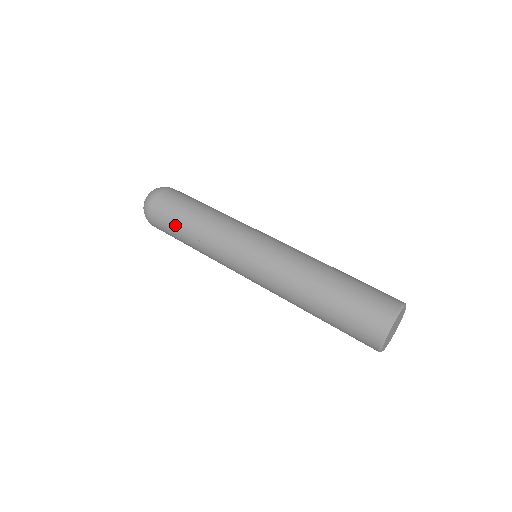
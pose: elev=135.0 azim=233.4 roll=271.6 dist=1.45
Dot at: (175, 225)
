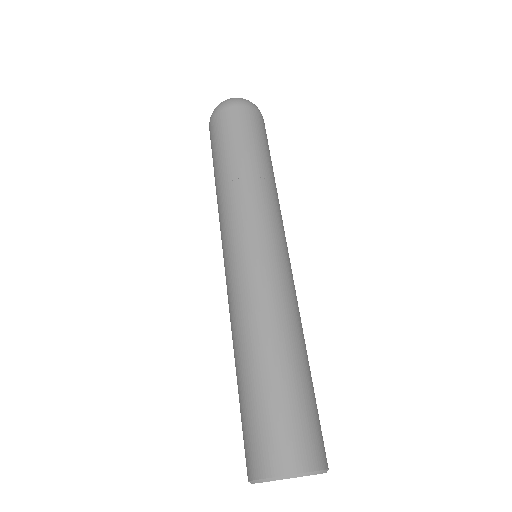
Dot at: (213, 165)
